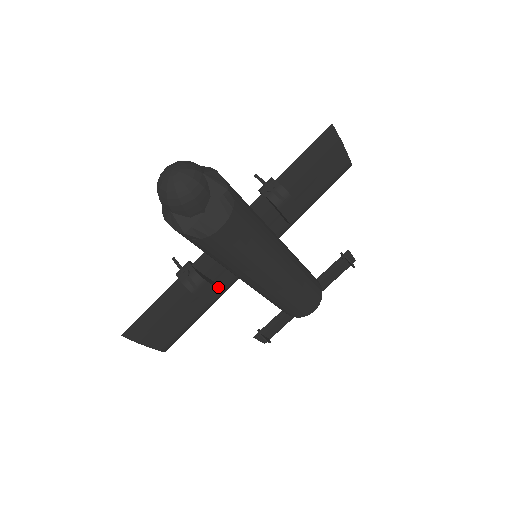
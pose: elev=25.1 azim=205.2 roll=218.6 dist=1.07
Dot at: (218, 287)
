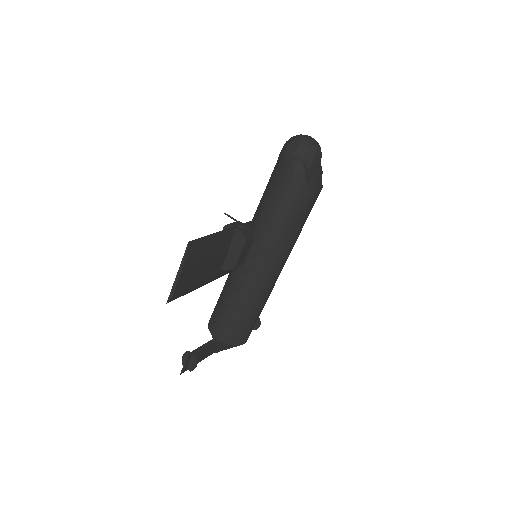
Dot at: occluded
